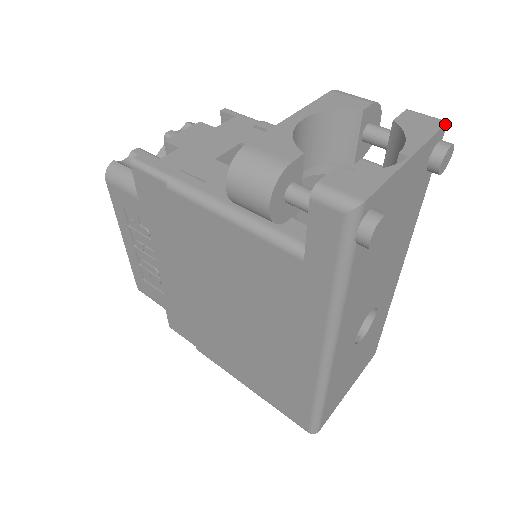
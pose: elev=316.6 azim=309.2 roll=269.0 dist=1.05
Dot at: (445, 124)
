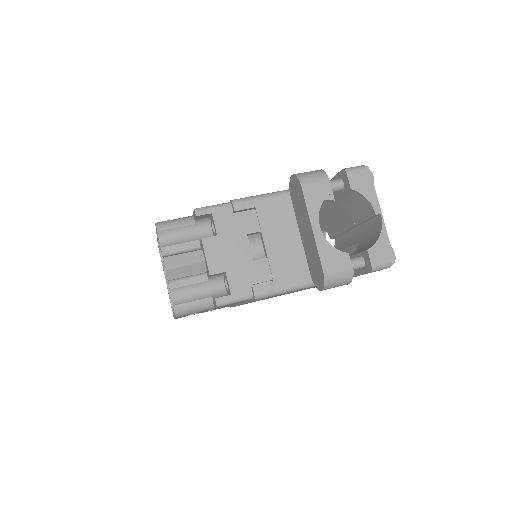
Dot at: (370, 172)
